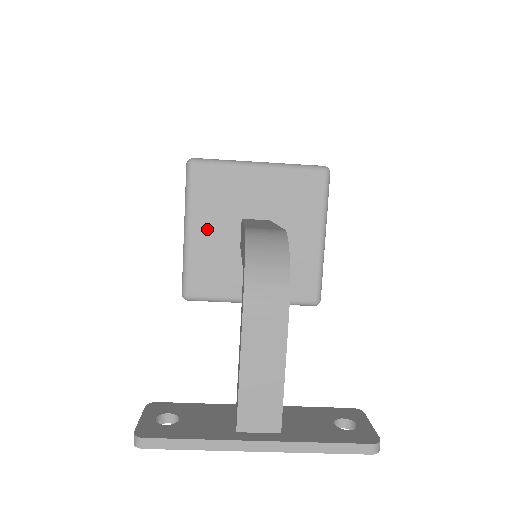
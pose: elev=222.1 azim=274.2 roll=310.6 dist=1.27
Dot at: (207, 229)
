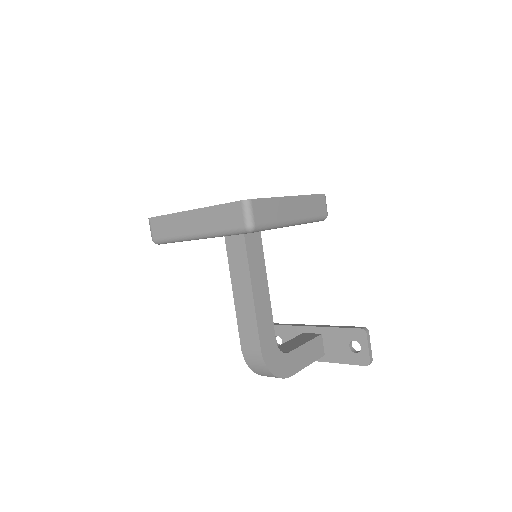
Dot at: occluded
